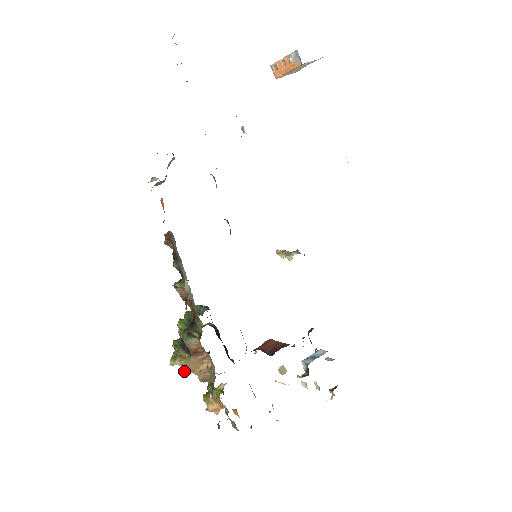
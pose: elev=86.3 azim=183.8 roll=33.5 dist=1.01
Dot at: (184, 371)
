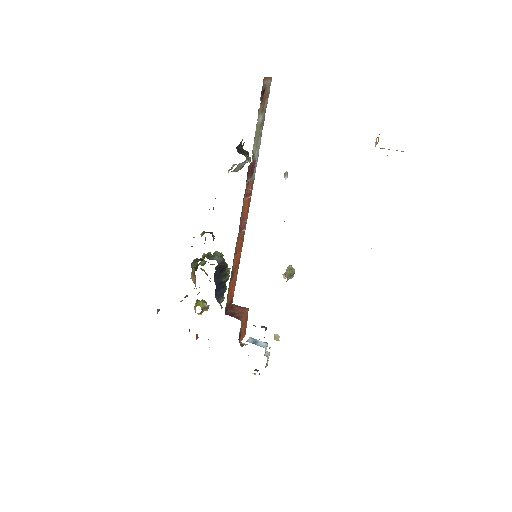
Dot at: (190, 278)
